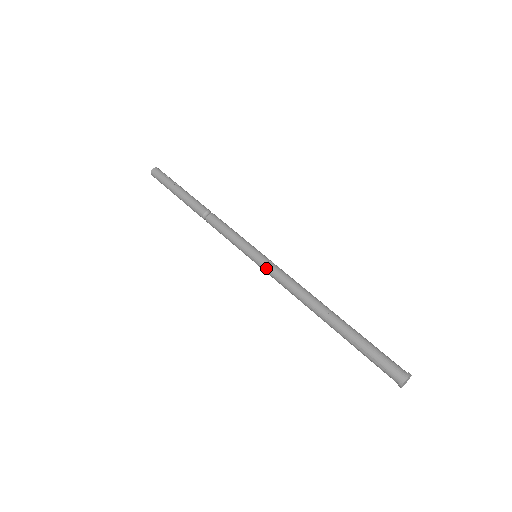
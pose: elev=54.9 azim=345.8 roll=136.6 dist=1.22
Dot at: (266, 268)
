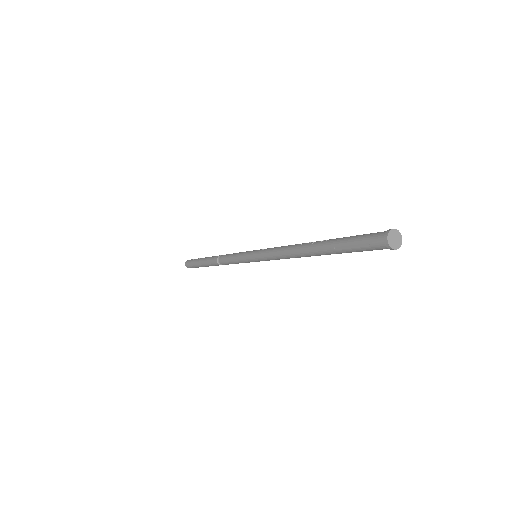
Dot at: (261, 256)
